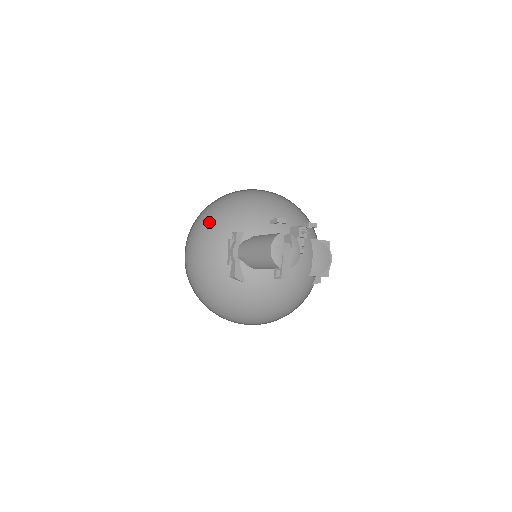
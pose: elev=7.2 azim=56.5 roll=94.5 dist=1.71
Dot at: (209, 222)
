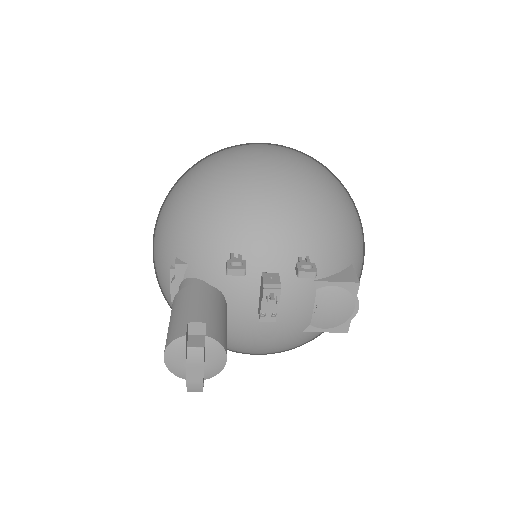
Dot at: (163, 218)
